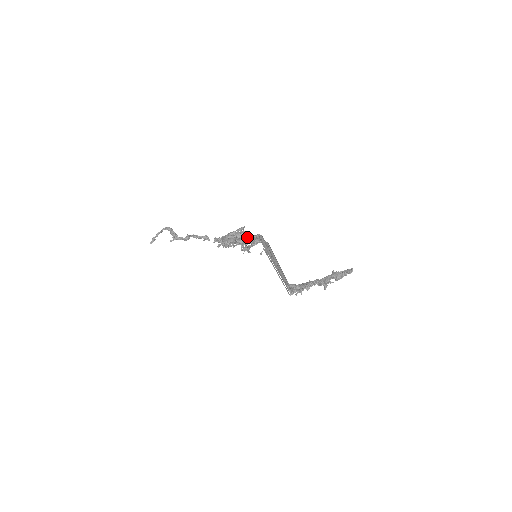
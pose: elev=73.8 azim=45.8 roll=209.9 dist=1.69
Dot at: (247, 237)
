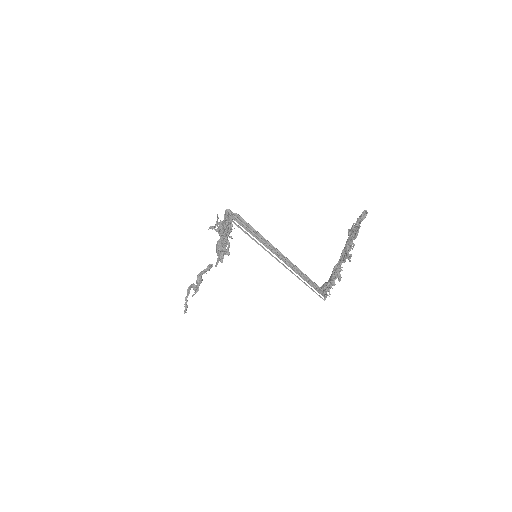
Dot at: occluded
